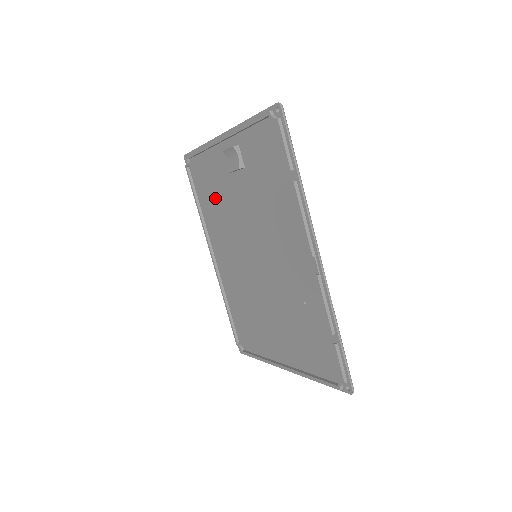
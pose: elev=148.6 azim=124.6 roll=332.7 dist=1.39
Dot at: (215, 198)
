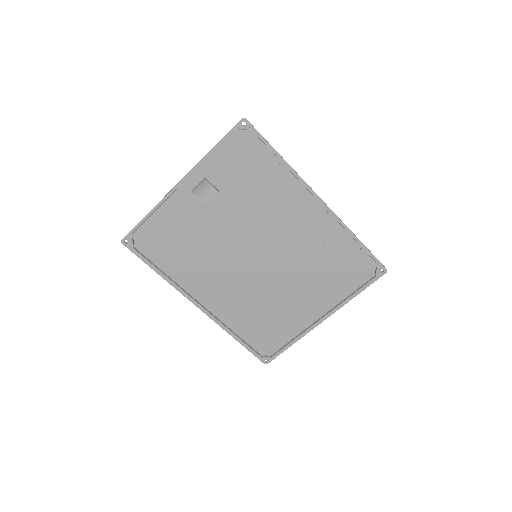
Dot at: (185, 247)
